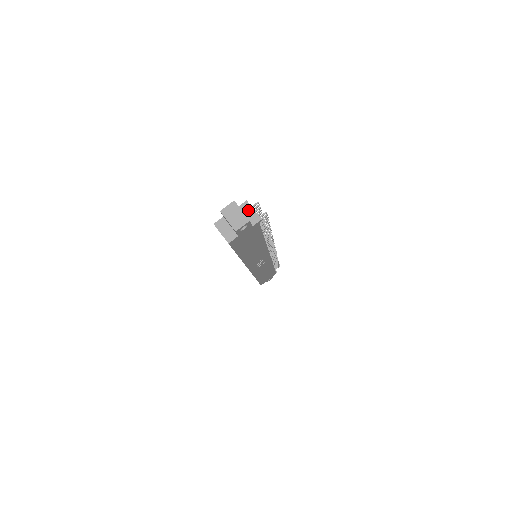
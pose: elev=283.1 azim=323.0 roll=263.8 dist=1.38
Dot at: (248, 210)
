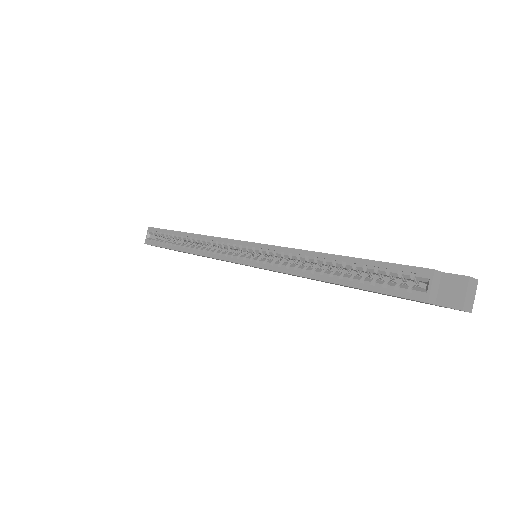
Dot at: occluded
